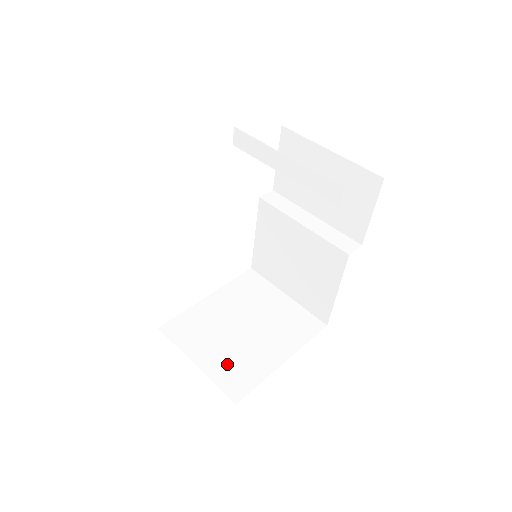
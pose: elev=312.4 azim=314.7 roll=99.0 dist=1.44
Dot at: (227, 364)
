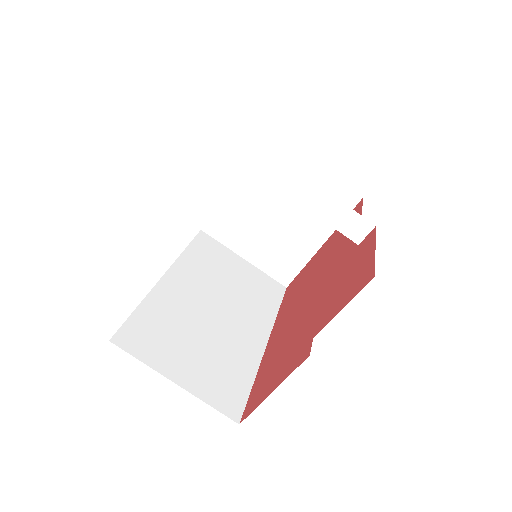
Dot at: (271, 256)
